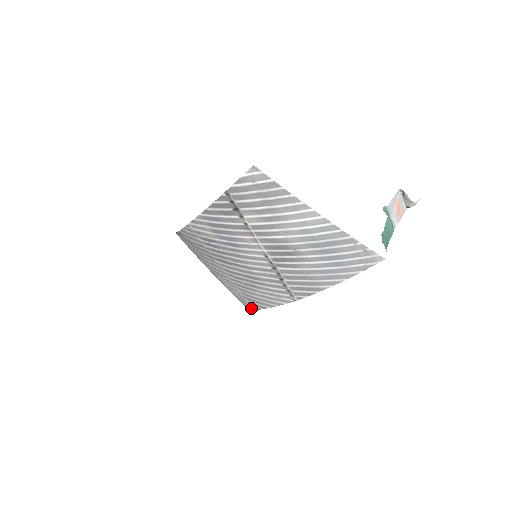
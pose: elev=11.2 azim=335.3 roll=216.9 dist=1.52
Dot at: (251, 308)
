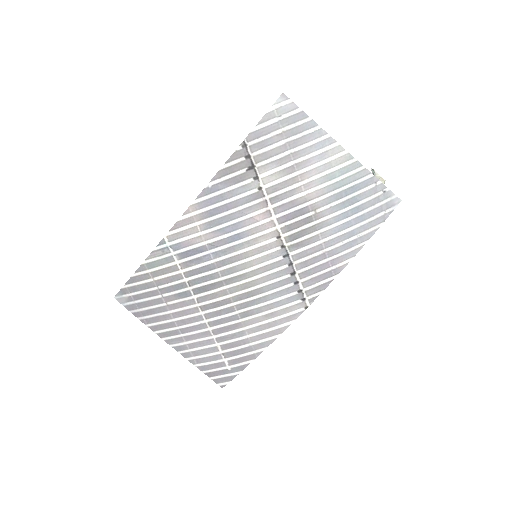
Dot at: (230, 376)
